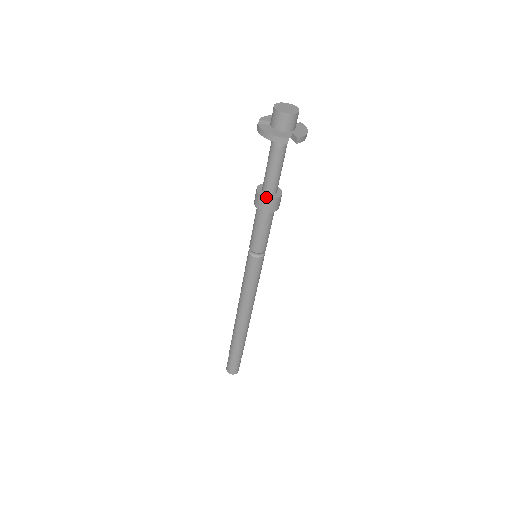
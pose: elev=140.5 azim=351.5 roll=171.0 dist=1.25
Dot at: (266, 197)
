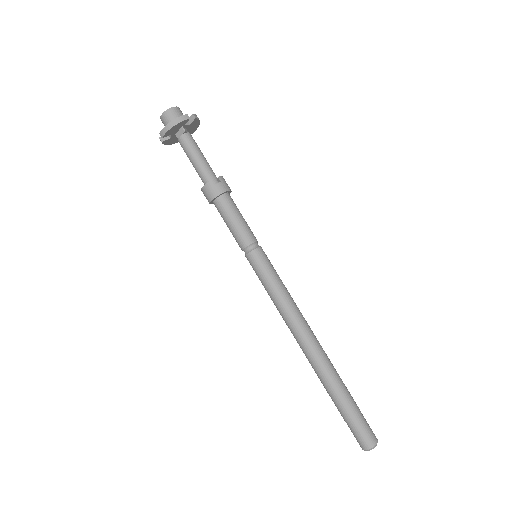
Dot at: (213, 185)
